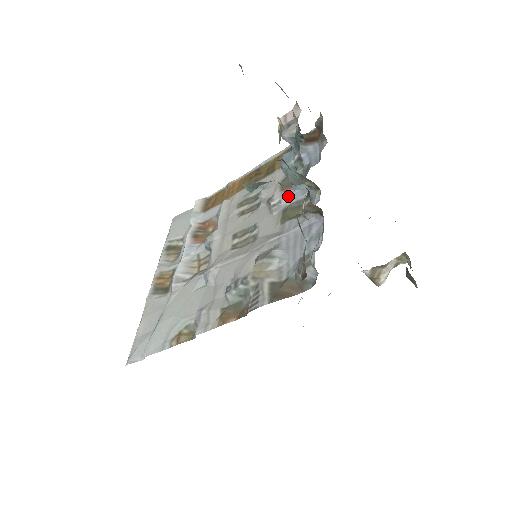
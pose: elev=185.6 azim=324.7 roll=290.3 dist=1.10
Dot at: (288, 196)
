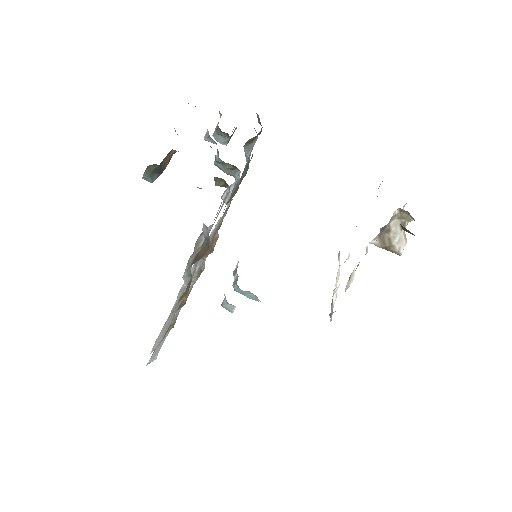
Dot at: (232, 187)
